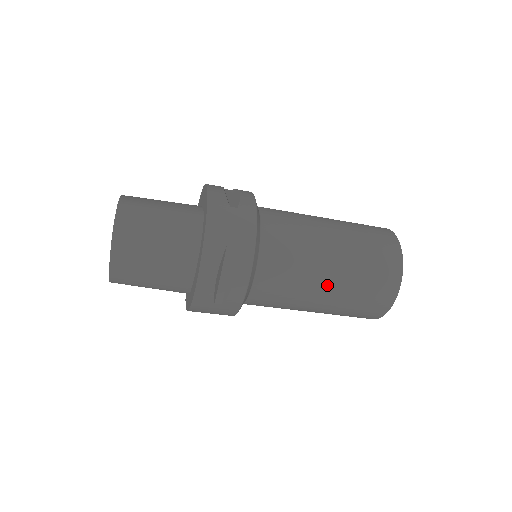
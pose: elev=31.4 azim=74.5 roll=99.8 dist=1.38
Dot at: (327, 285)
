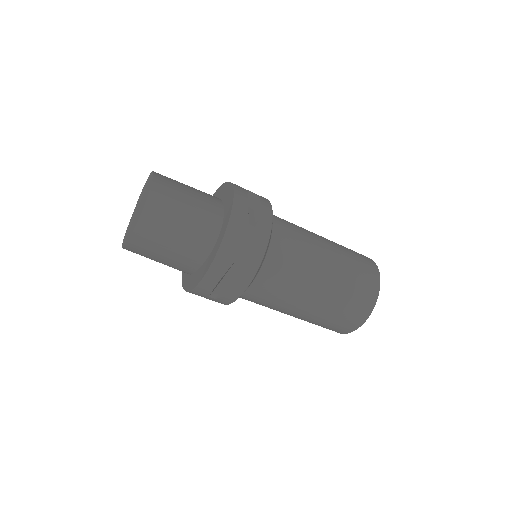
Dot at: (307, 306)
